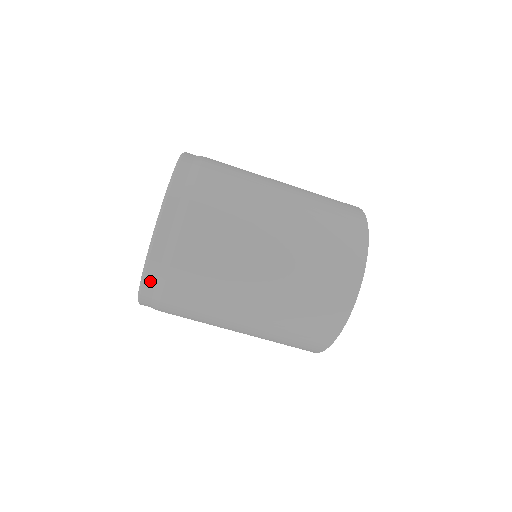
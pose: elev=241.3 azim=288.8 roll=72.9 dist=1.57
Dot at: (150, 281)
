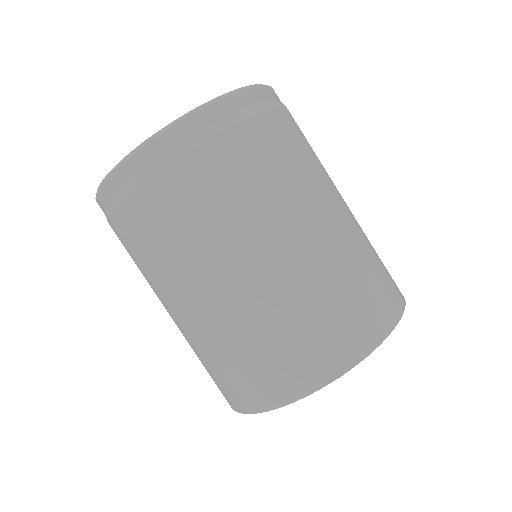
Dot at: (117, 181)
